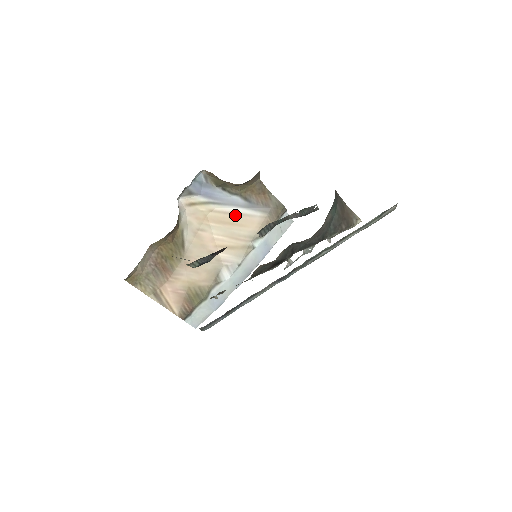
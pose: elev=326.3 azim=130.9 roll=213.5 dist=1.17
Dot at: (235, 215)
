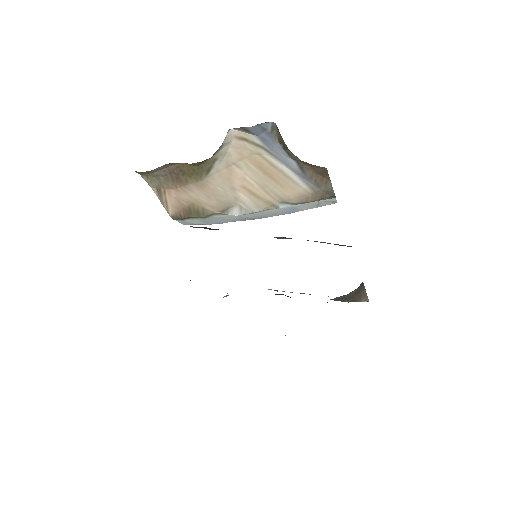
Dot at: (281, 173)
